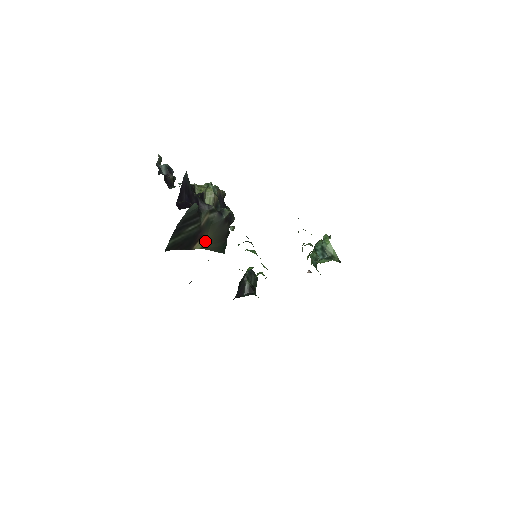
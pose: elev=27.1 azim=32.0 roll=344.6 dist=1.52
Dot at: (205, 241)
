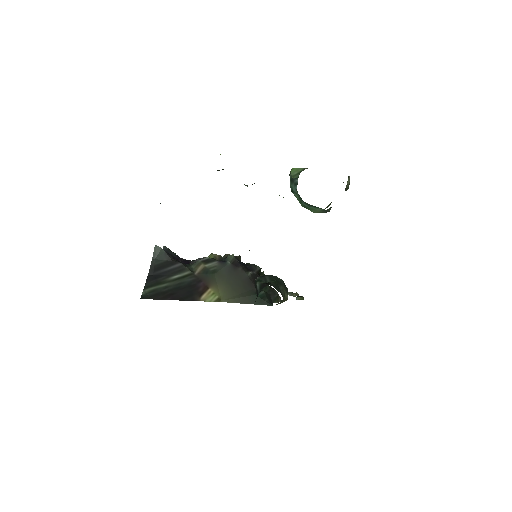
Dot at: (220, 293)
